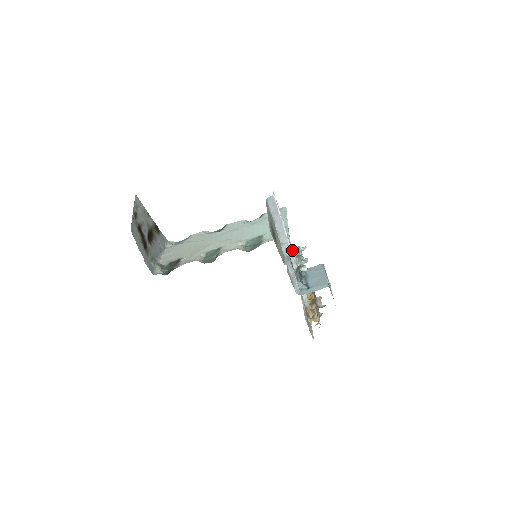
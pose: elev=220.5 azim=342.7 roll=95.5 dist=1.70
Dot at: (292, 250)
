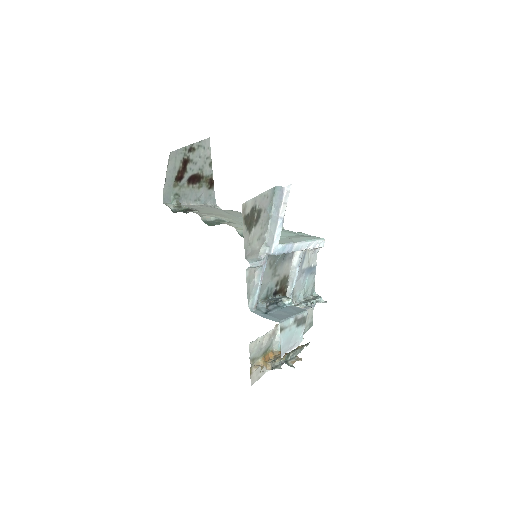
Dot at: (295, 280)
